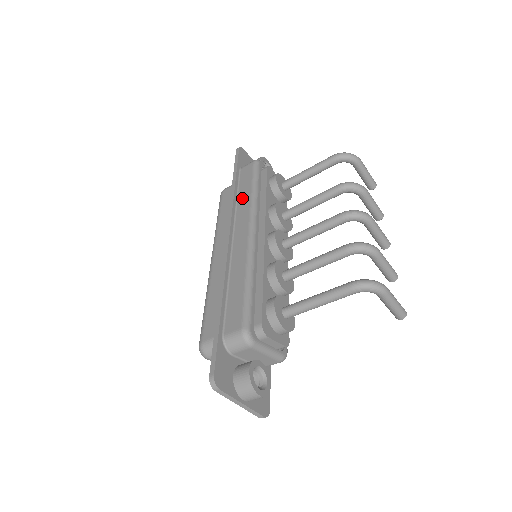
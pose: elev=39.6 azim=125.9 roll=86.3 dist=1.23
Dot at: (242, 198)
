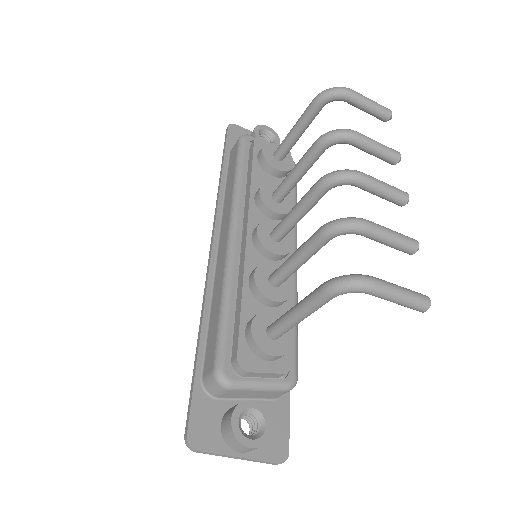
Dot at: (227, 191)
